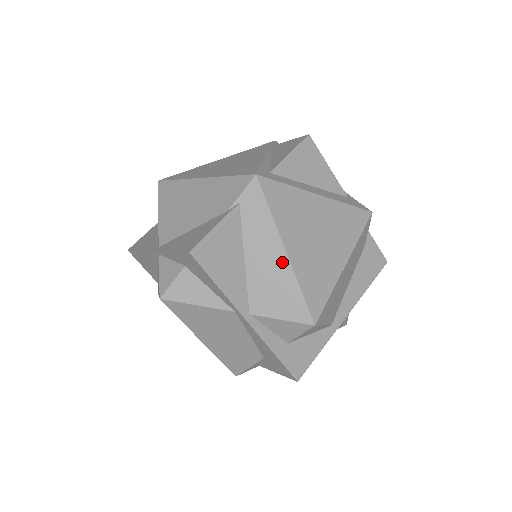
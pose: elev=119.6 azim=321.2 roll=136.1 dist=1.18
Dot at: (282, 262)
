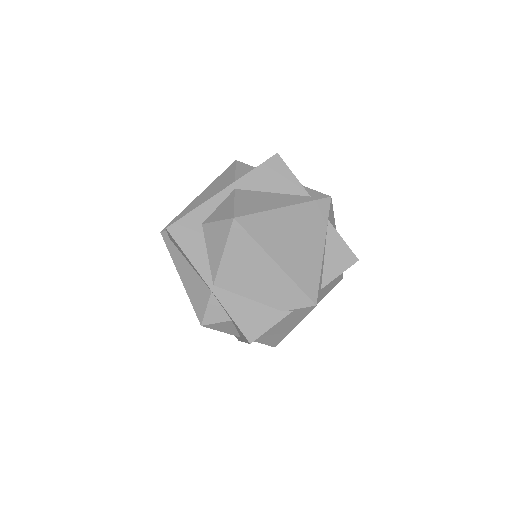
Dot at: (287, 331)
